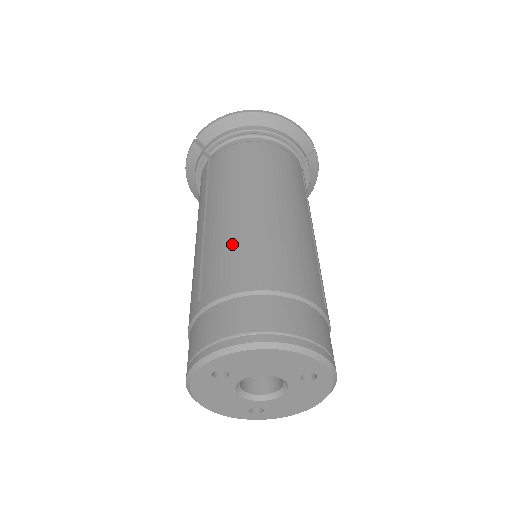
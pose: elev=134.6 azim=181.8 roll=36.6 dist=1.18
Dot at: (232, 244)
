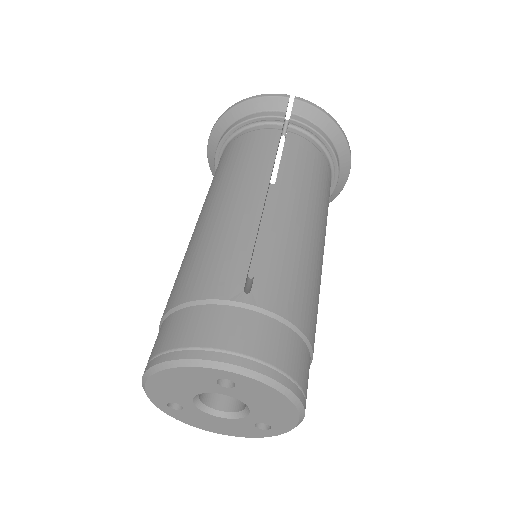
Dot at: occluded
